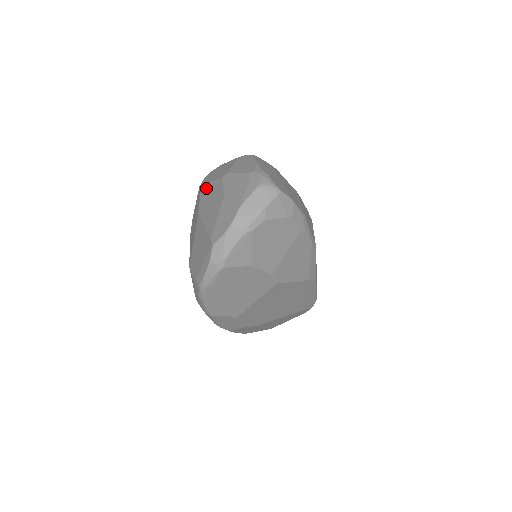
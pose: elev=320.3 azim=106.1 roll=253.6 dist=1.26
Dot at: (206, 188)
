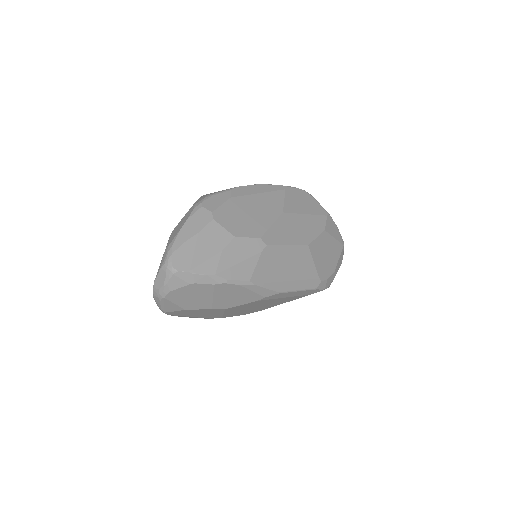
Dot at: occluded
